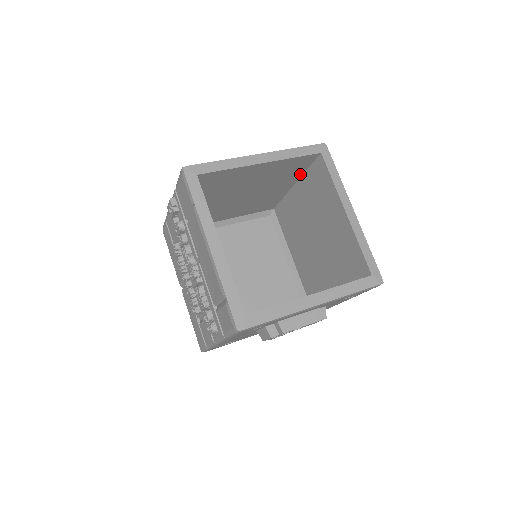
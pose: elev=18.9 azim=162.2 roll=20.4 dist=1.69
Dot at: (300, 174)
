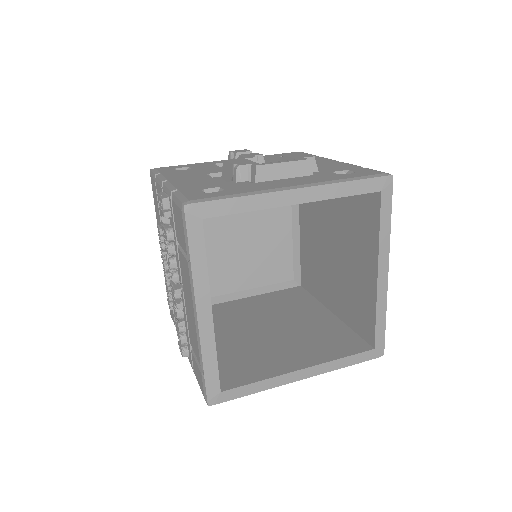
Dot at: occluded
